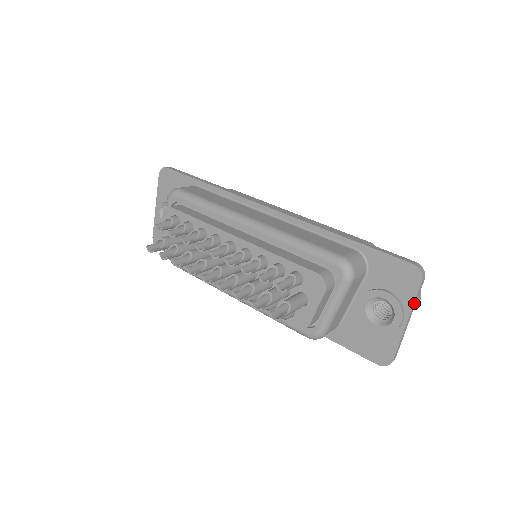
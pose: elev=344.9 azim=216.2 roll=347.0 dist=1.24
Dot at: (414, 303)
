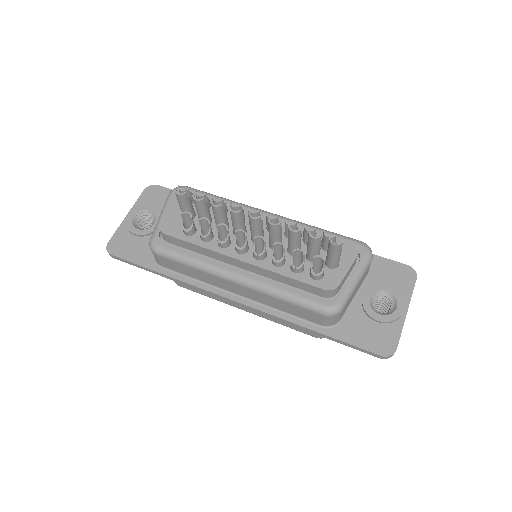
Dot at: (411, 296)
